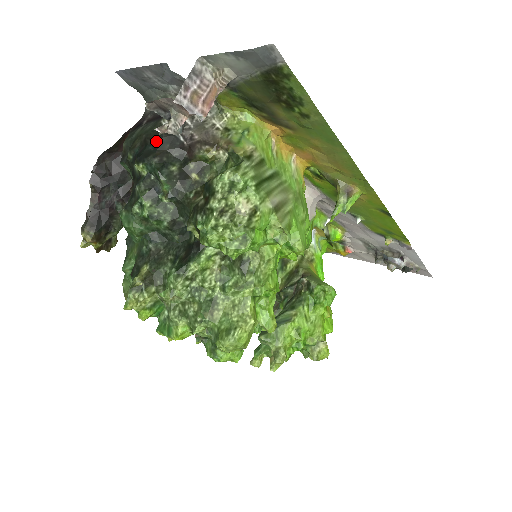
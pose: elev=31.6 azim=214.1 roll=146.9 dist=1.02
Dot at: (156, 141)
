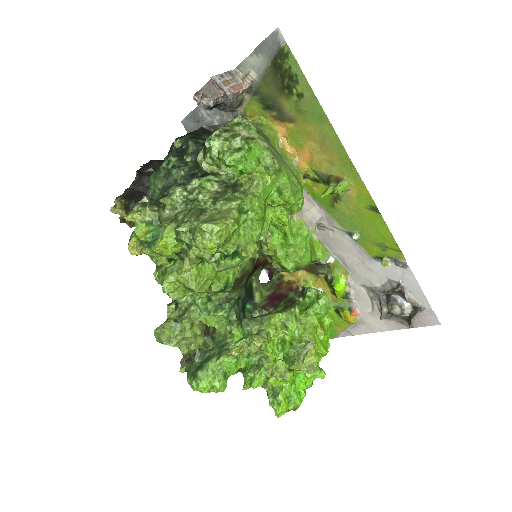
Dot at: (194, 132)
